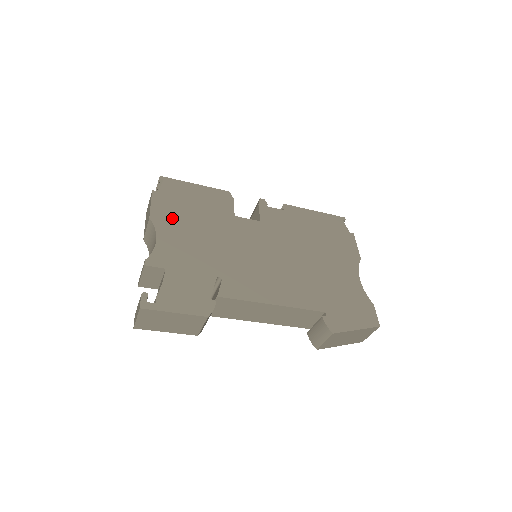
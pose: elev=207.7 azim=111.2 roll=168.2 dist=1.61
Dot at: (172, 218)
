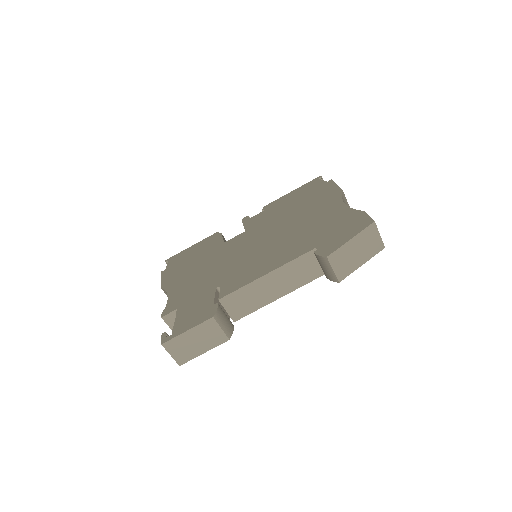
Dot at: (177, 277)
